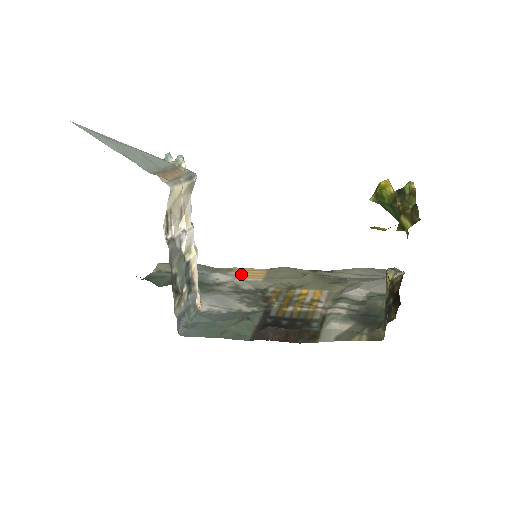
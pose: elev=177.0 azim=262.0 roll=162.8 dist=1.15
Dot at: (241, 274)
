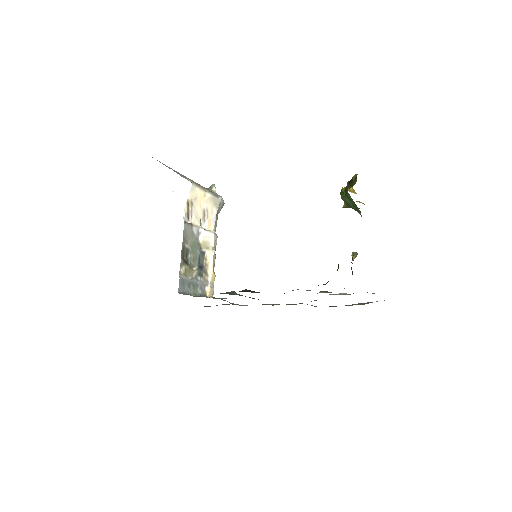
Dot at: occluded
